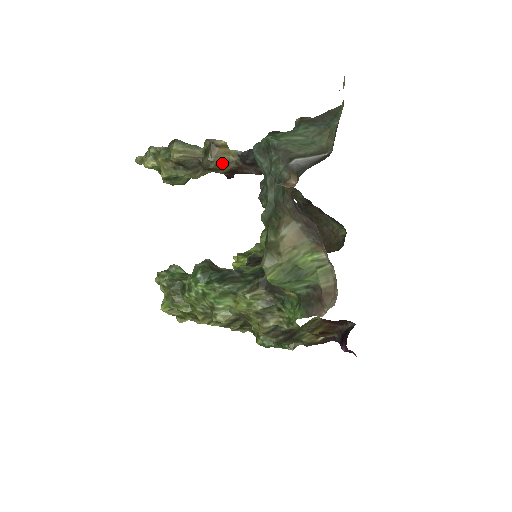
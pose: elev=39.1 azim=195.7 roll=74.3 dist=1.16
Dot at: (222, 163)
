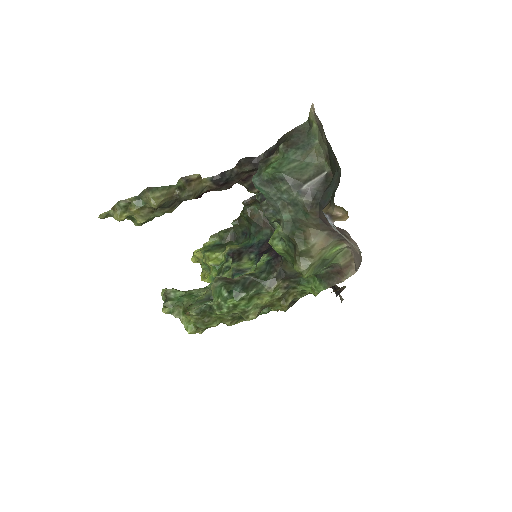
Dot at: (198, 192)
